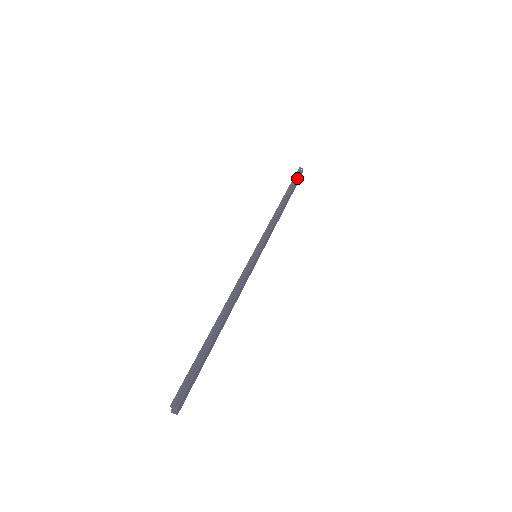
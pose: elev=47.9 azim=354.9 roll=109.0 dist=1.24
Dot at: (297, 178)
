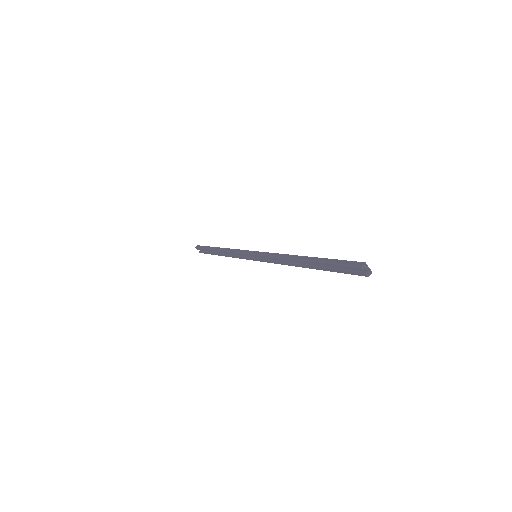
Dot at: (204, 246)
